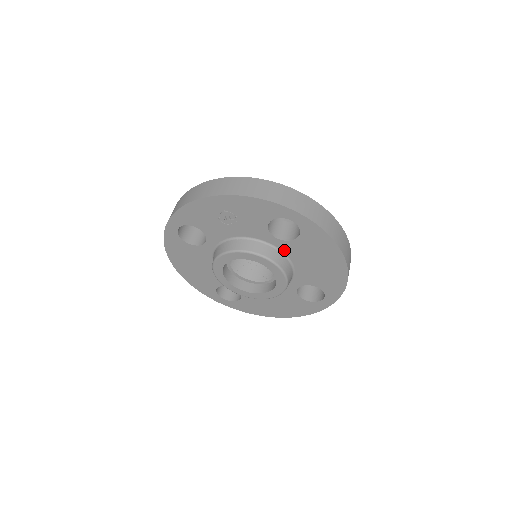
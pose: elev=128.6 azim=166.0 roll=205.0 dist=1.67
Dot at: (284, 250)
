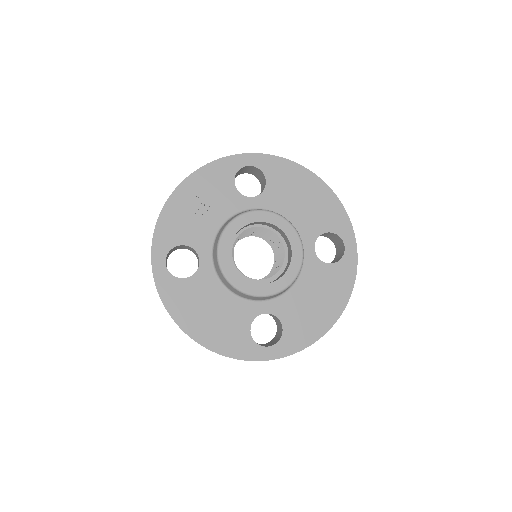
Dot at: (267, 207)
